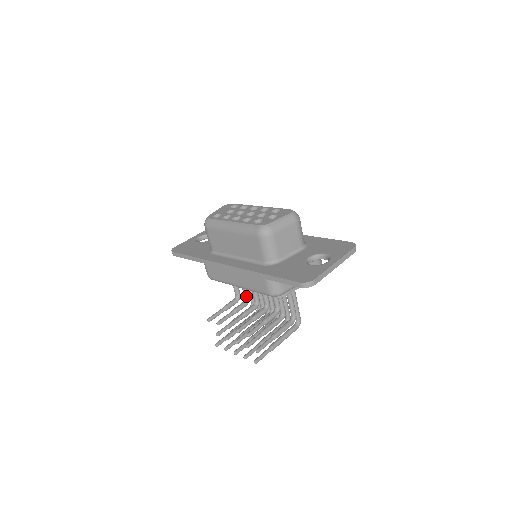
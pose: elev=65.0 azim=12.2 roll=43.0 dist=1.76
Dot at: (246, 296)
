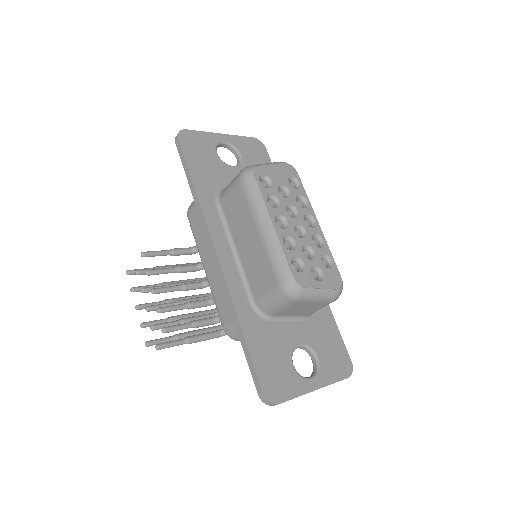
Dot at: occluded
